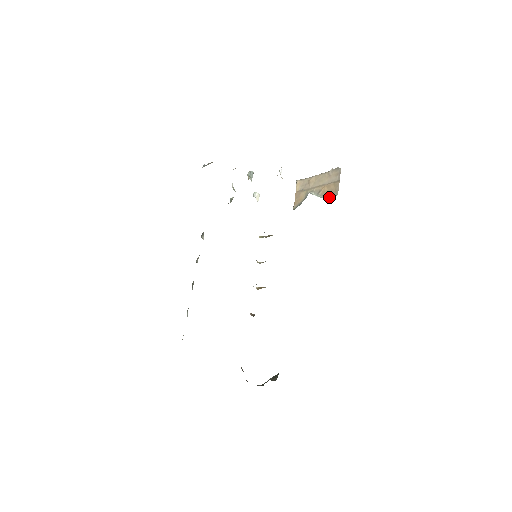
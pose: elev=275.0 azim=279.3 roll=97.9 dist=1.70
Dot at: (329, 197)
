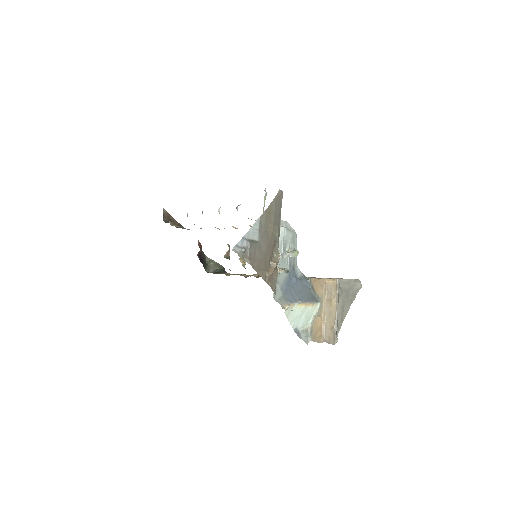
Dot at: (310, 330)
